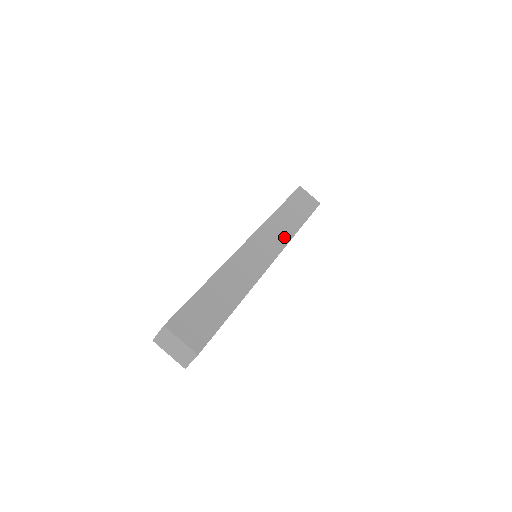
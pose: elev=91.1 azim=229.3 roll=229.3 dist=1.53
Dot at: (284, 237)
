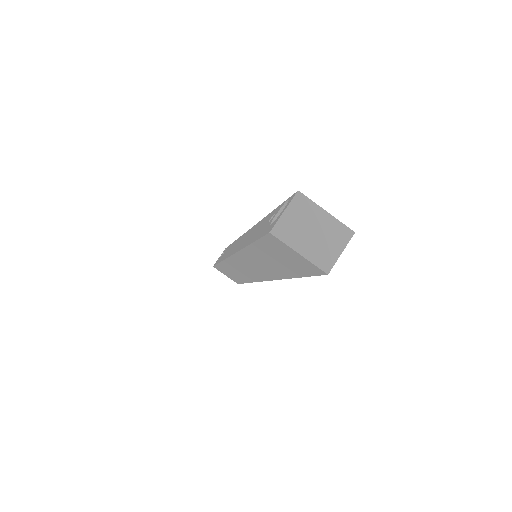
Dot at: occluded
